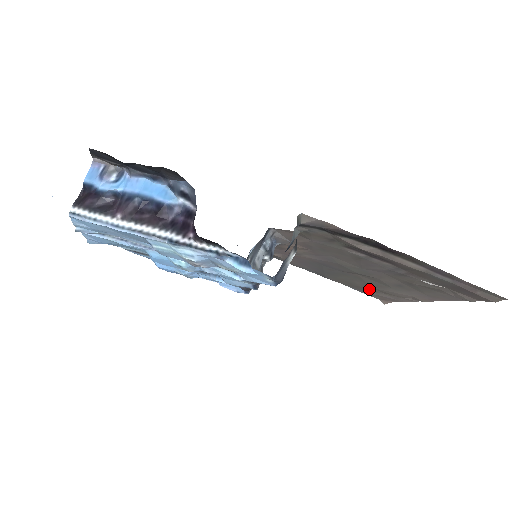
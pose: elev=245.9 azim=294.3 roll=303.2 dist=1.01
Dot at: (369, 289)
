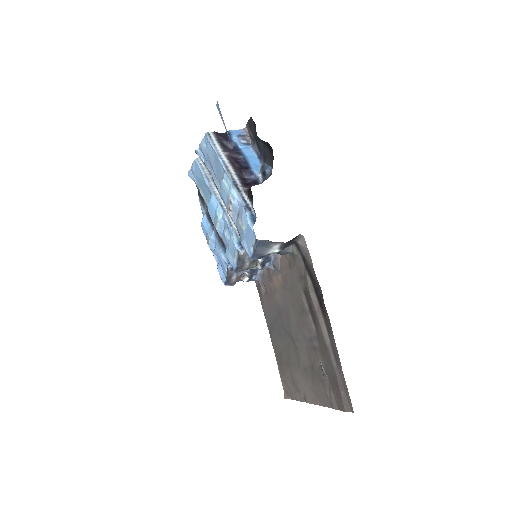
Dot at: (287, 368)
